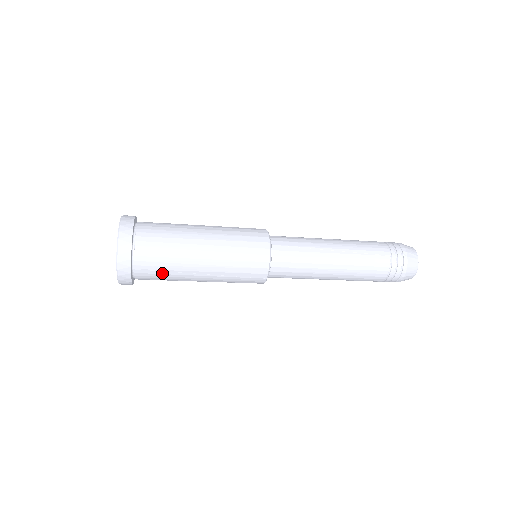
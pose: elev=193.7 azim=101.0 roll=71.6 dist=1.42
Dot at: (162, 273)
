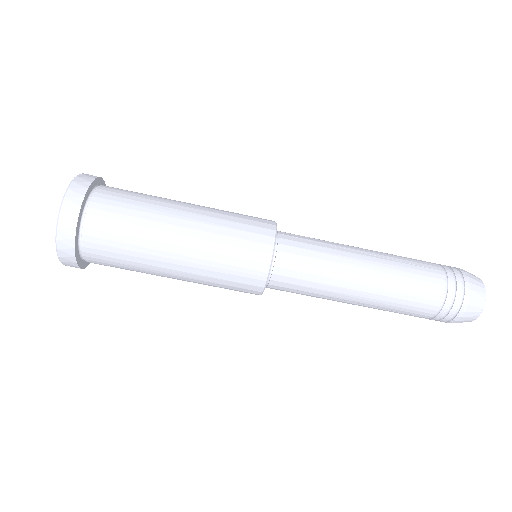
Dot at: (121, 241)
